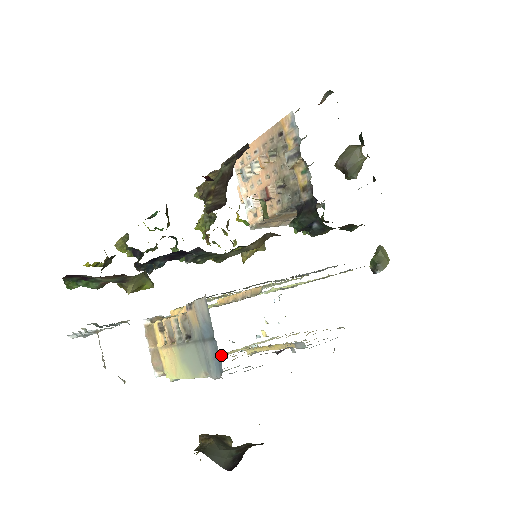
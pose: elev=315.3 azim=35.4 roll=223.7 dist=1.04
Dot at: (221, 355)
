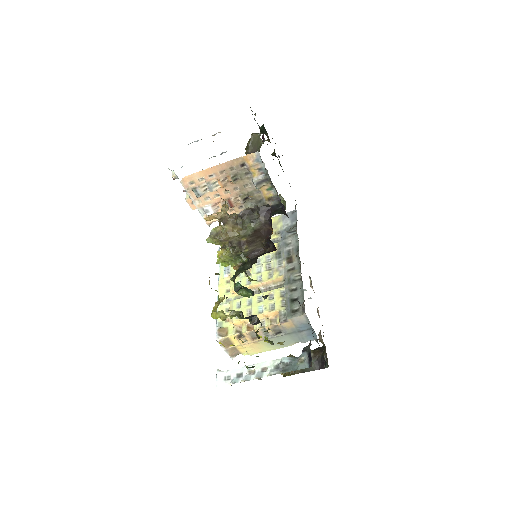
Dot at: occluded
